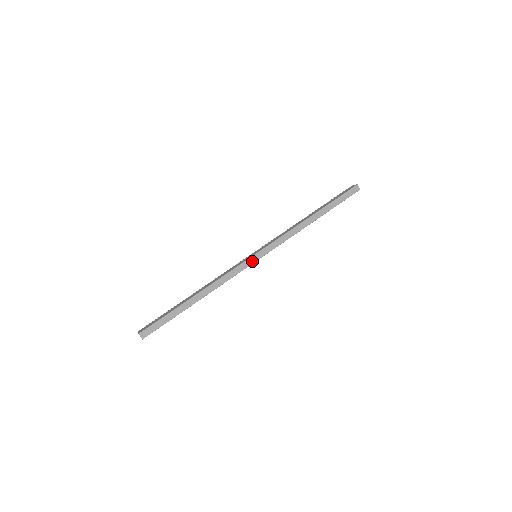
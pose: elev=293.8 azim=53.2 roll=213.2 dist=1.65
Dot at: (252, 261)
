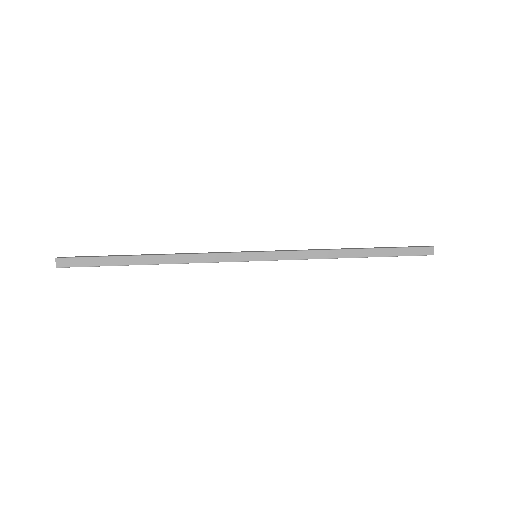
Dot at: (247, 258)
